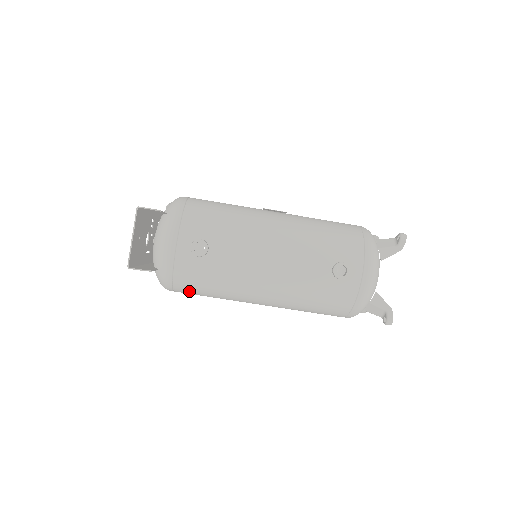
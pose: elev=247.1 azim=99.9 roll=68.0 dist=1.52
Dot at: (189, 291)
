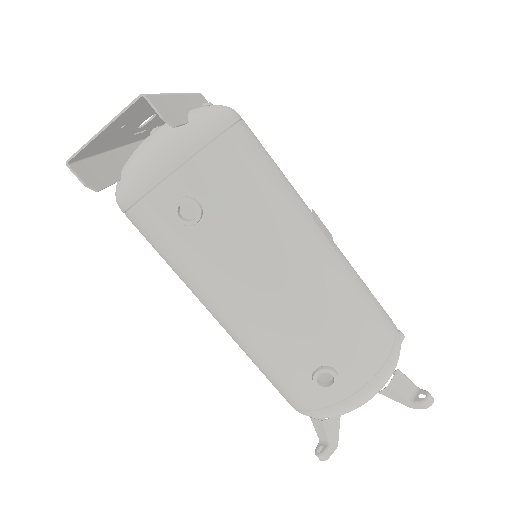
Dot at: (141, 233)
